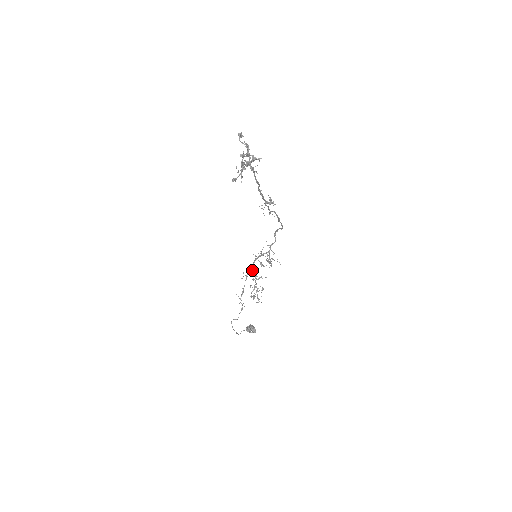
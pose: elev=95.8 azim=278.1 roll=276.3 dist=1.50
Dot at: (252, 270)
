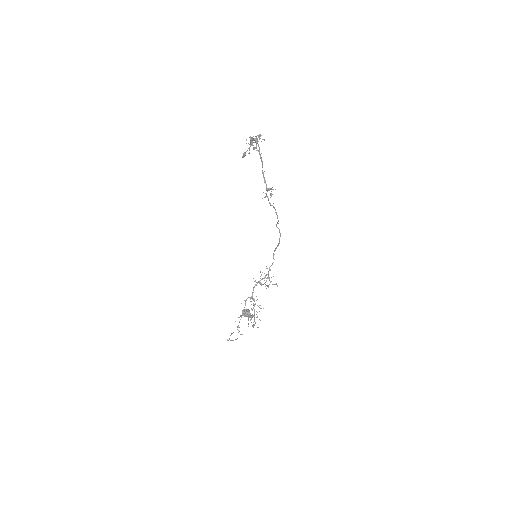
Dot at: occluded
